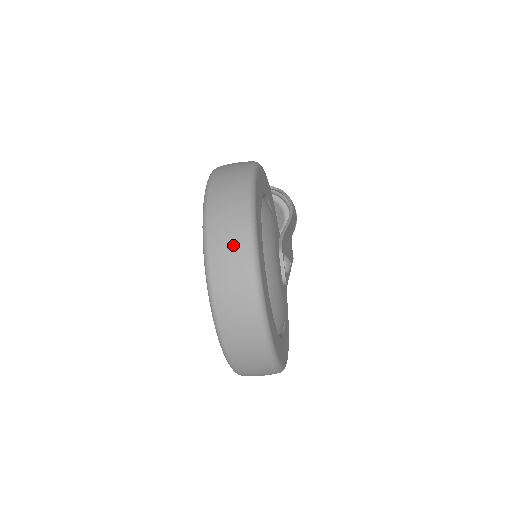
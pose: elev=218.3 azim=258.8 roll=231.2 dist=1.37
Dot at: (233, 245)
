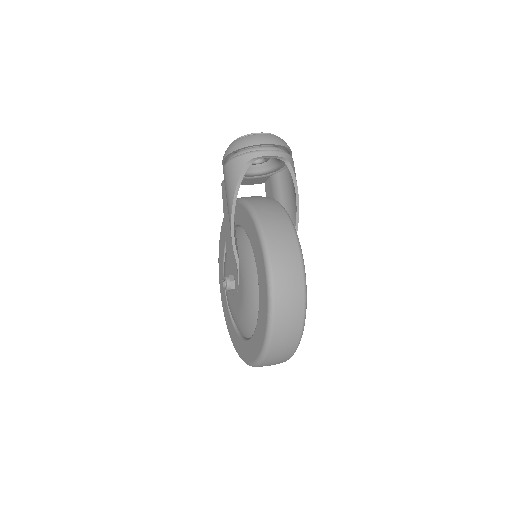
Dot at: occluded
